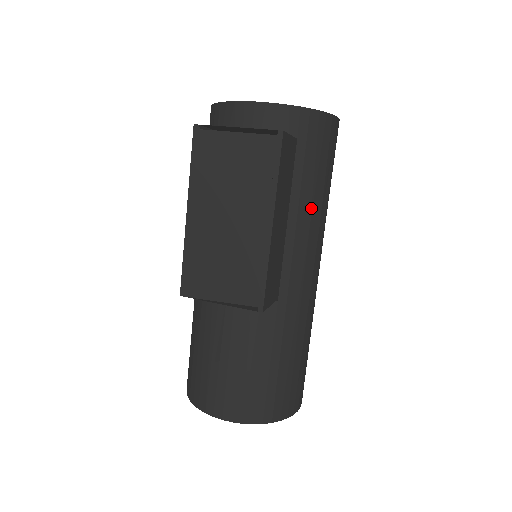
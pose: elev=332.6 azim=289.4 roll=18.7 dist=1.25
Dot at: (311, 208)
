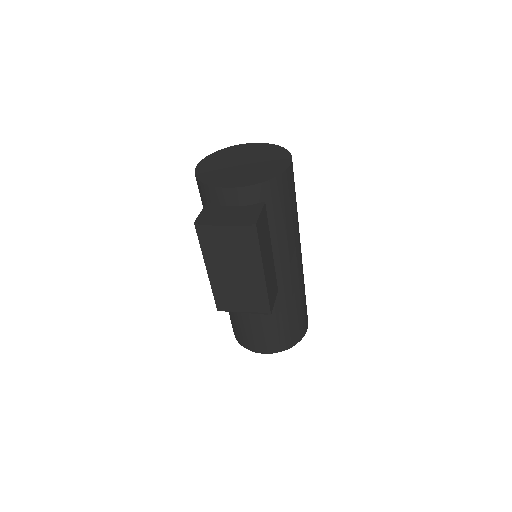
Dot at: (286, 233)
